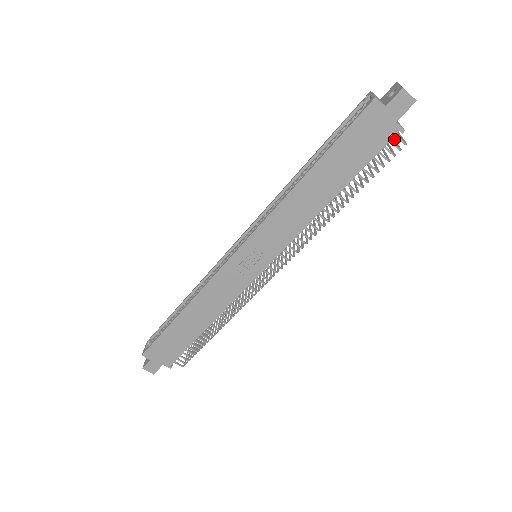
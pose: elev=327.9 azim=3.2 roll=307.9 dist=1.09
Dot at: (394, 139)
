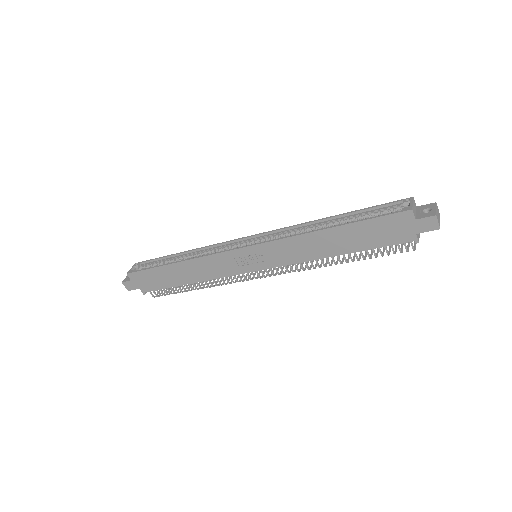
Dot at: occluded
